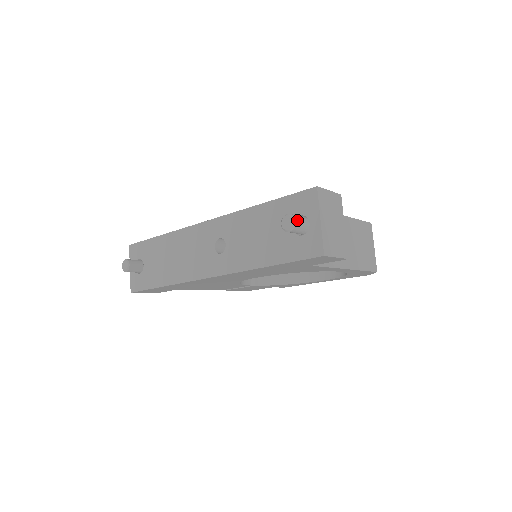
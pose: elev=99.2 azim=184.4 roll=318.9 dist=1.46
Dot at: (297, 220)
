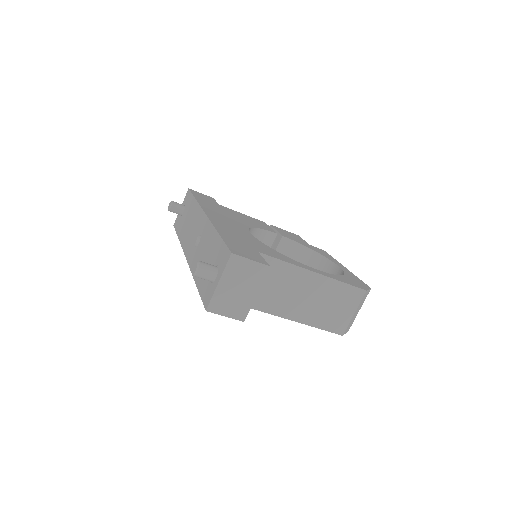
Dot at: (200, 271)
